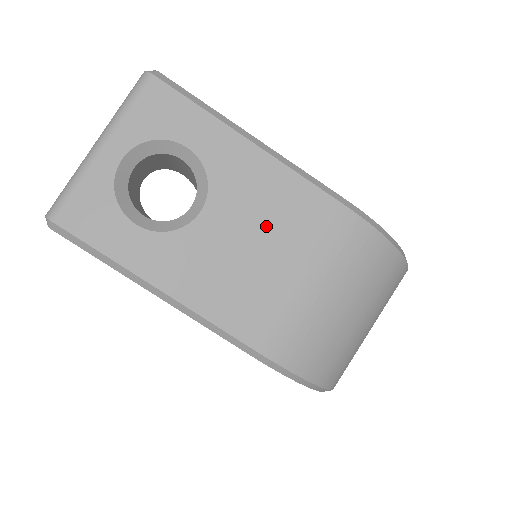
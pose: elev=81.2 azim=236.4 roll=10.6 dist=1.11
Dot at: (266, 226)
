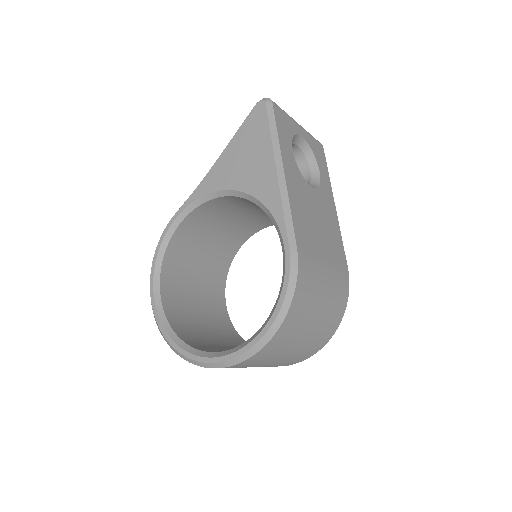
Dot at: (325, 227)
